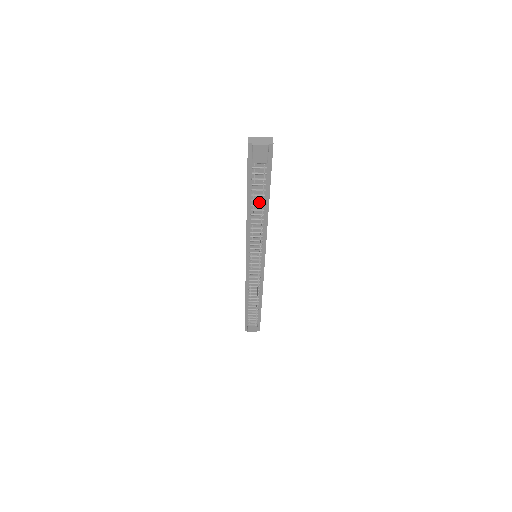
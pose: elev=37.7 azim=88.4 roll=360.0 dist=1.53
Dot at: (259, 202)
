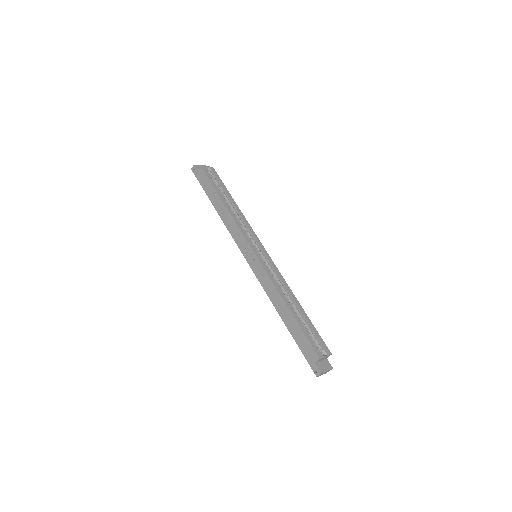
Dot at: occluded
